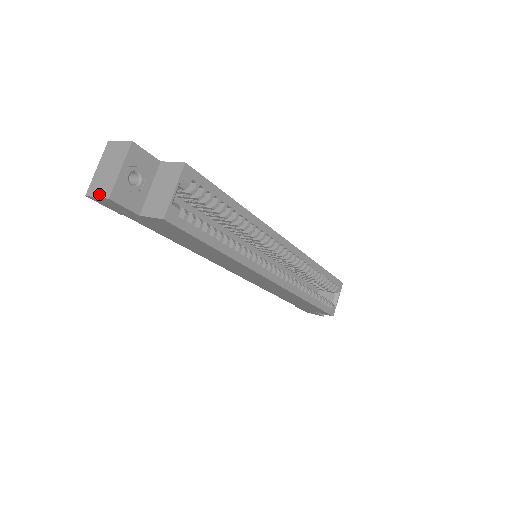
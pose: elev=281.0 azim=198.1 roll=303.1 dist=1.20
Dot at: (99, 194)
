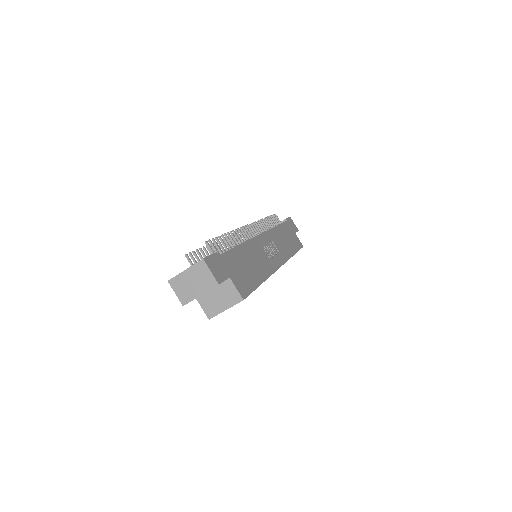
Dot at: (178, 294)
